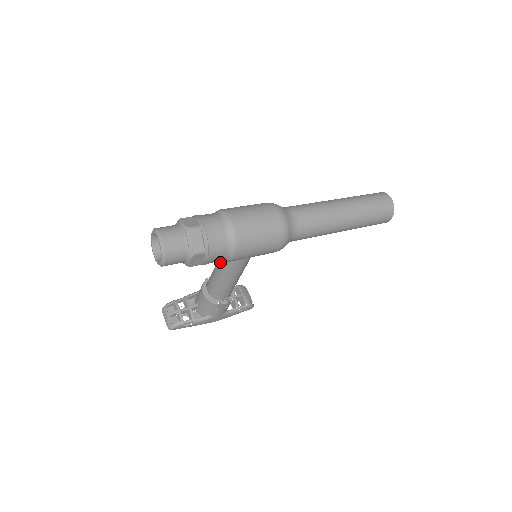
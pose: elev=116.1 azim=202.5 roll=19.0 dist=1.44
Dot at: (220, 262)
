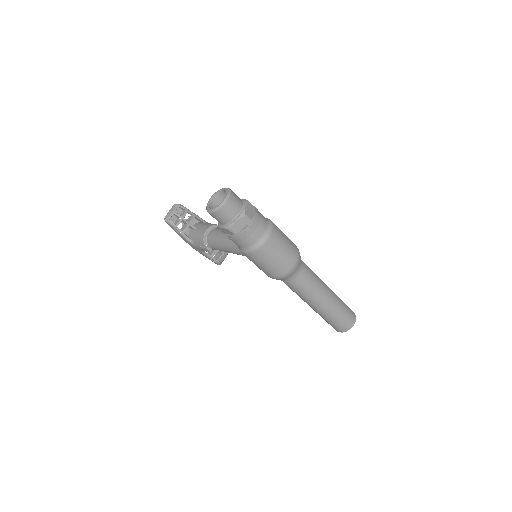
Dot at: occluded
